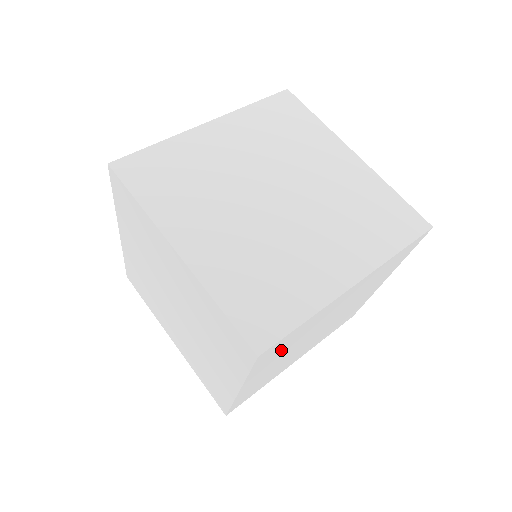
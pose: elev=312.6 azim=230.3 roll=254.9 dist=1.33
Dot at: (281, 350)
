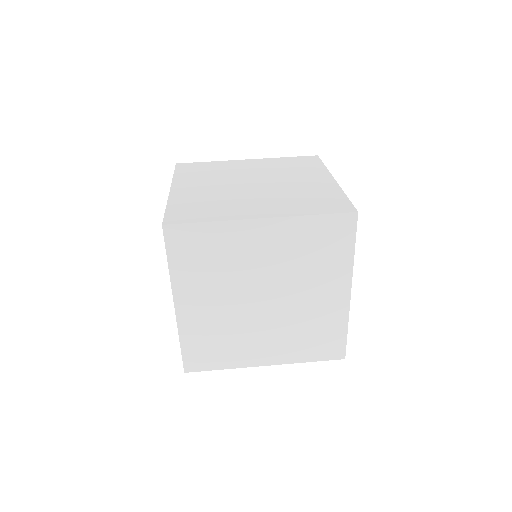
Dot at: (201, 262)
